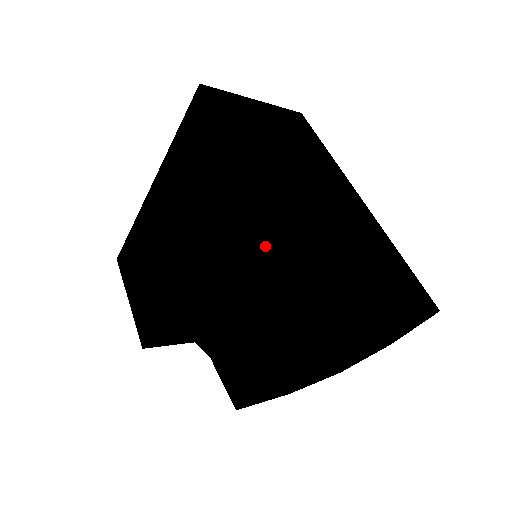
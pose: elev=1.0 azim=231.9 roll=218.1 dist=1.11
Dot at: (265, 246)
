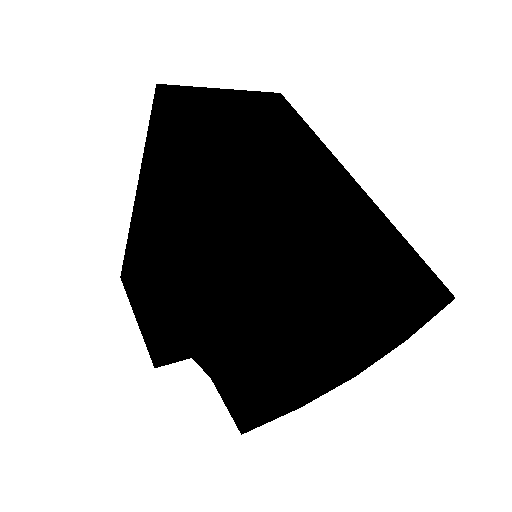
Dot at: (240, 256)
